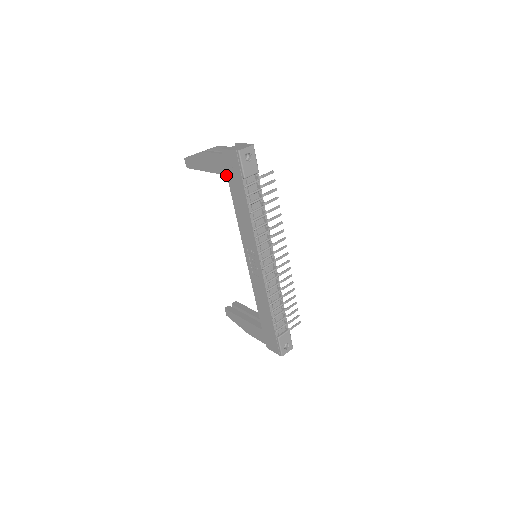
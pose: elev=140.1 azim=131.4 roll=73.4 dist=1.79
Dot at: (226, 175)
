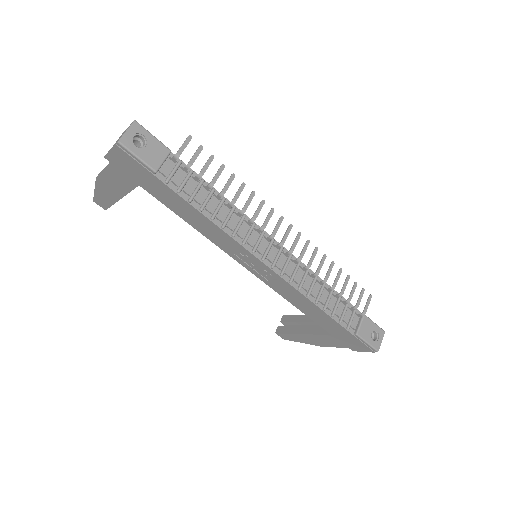
Dot at: occluded
